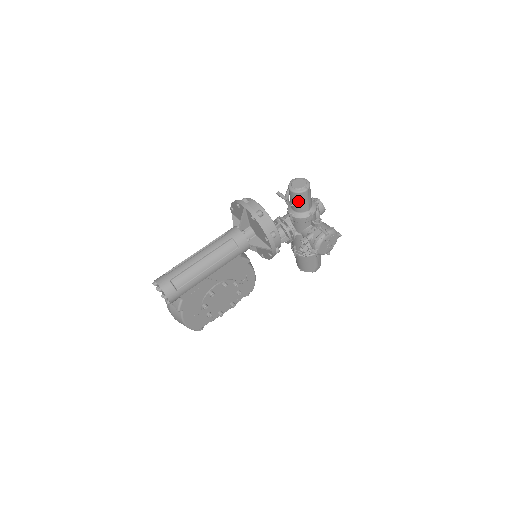
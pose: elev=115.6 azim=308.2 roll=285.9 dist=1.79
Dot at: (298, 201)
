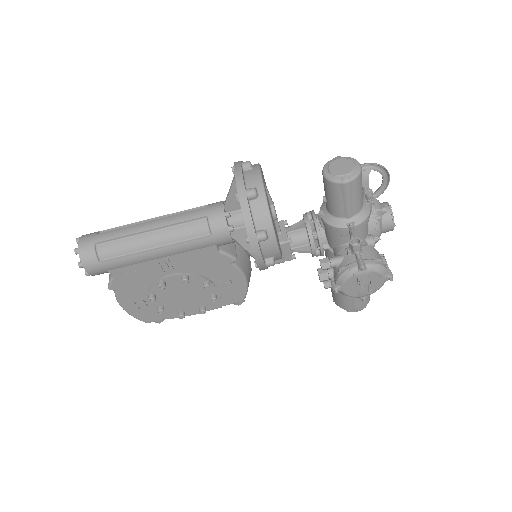
Dot at: (331, 196)
